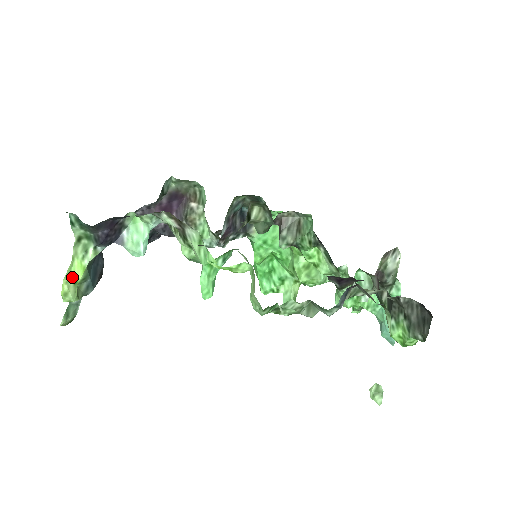
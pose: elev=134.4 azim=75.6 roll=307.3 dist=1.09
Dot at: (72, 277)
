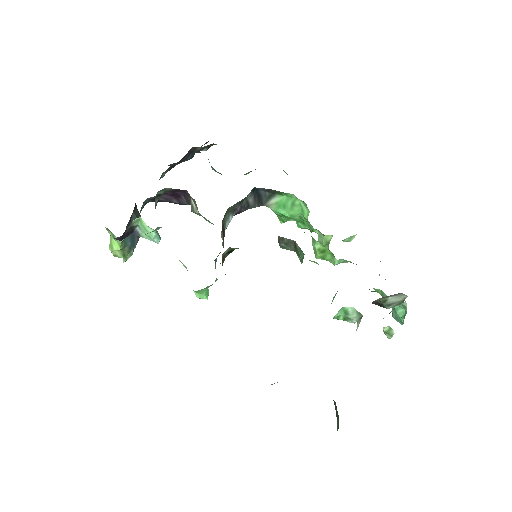
Dot at: (114, 247)
